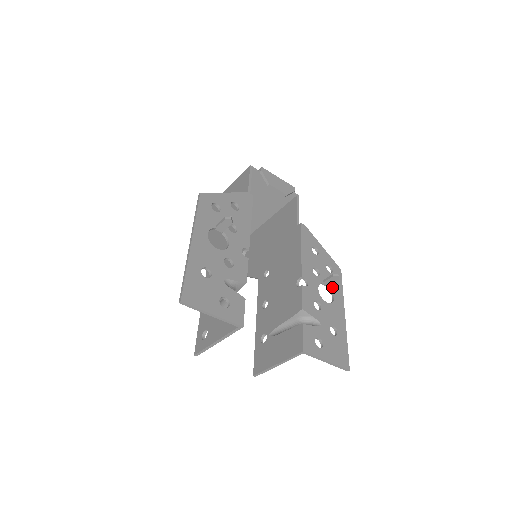
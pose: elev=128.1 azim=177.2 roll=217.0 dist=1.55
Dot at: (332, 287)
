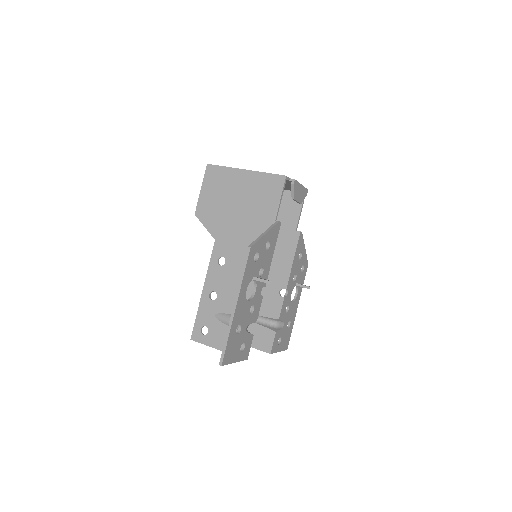
Dot at: (299, 286)
